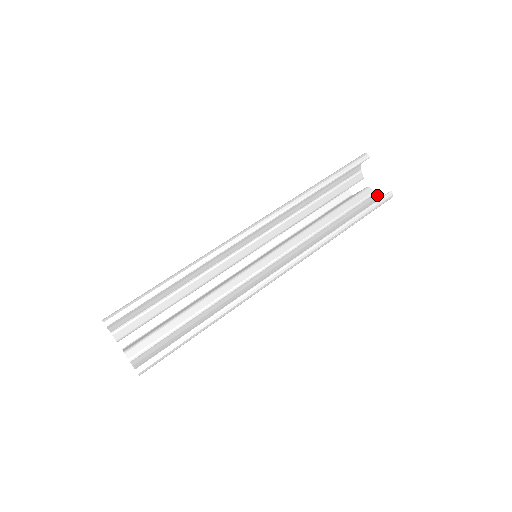
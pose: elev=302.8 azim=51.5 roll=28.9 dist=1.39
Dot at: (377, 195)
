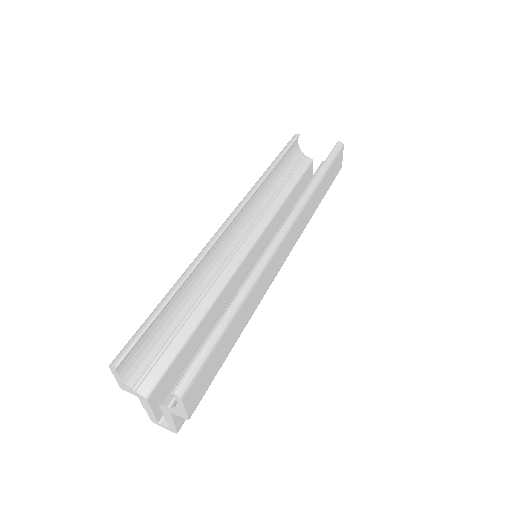
Dot at: occluded
